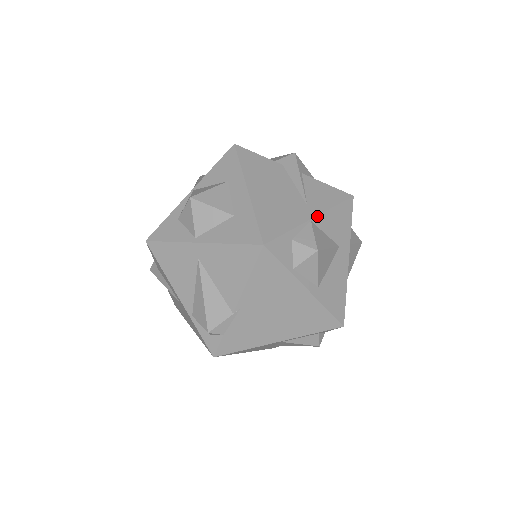
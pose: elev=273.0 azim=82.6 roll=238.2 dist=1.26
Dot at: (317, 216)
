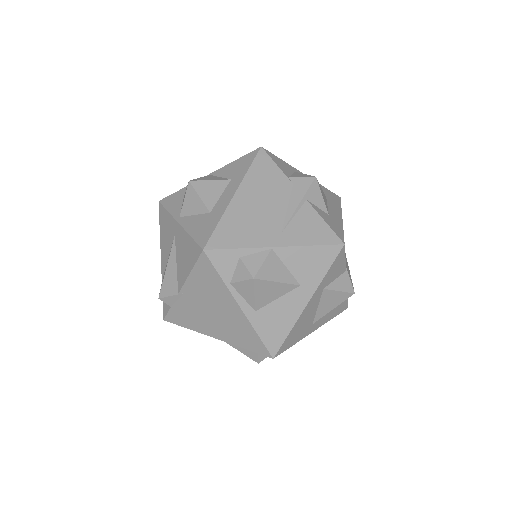
Dot at: (282, 247)
